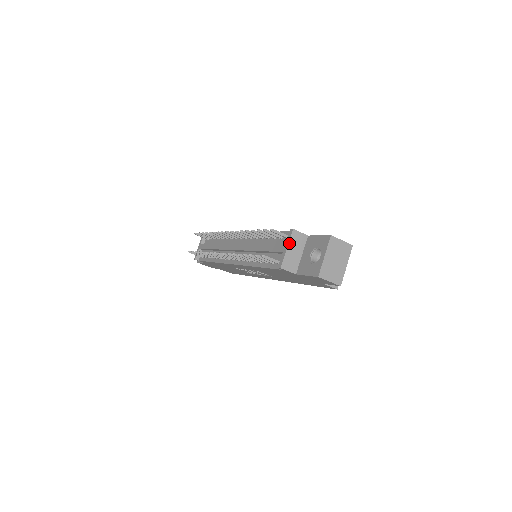
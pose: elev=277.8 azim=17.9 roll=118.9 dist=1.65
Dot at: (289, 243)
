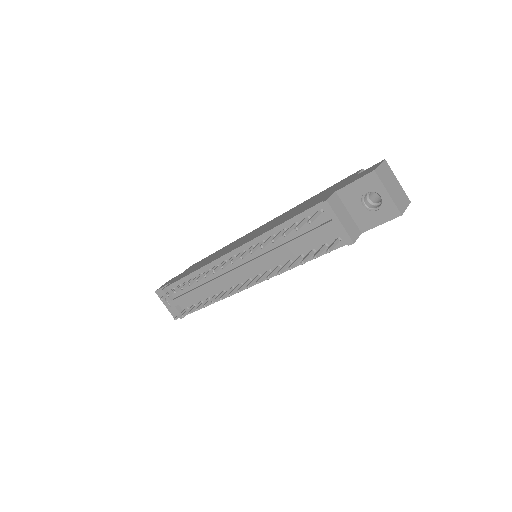
Dot at: (336, 216)
